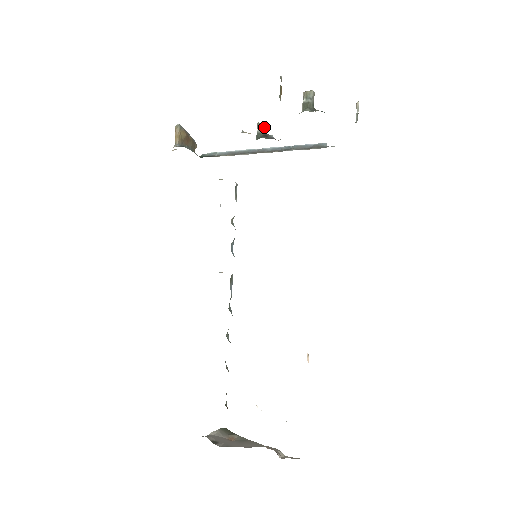
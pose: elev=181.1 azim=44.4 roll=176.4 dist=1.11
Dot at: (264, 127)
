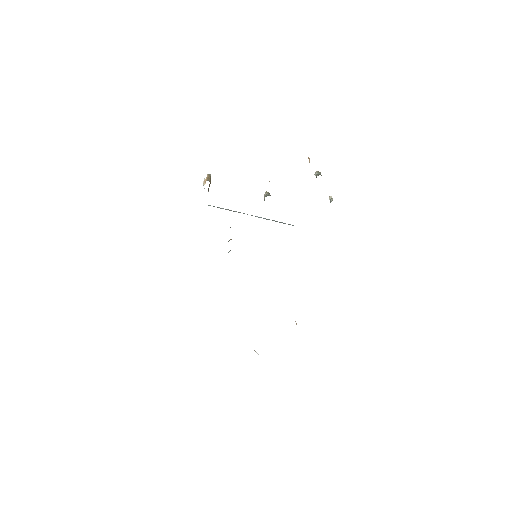
Dot at: occluded
